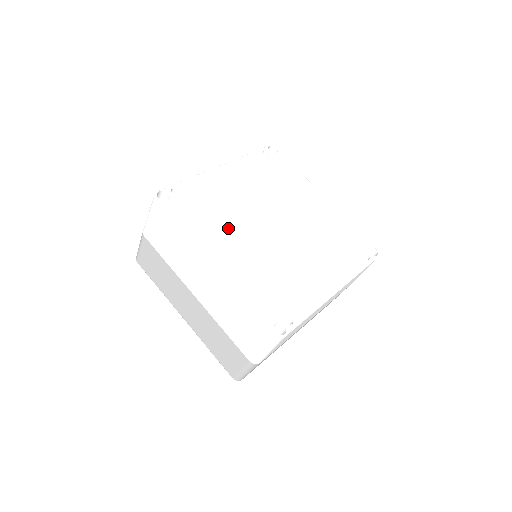
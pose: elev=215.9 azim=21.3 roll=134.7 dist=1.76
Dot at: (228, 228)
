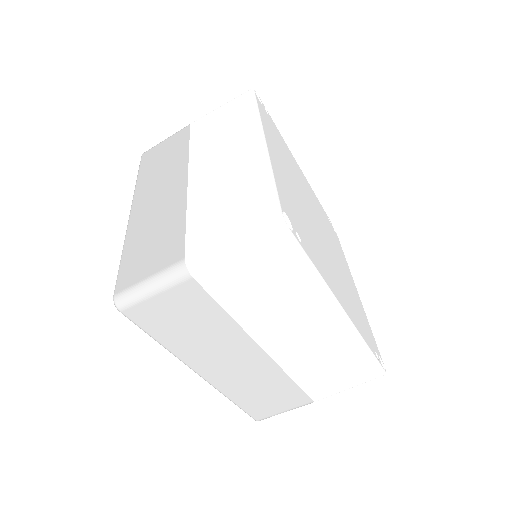
Dot at: (287, 164)
